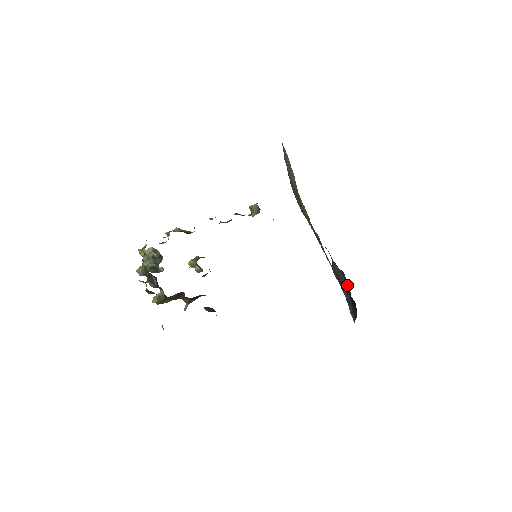
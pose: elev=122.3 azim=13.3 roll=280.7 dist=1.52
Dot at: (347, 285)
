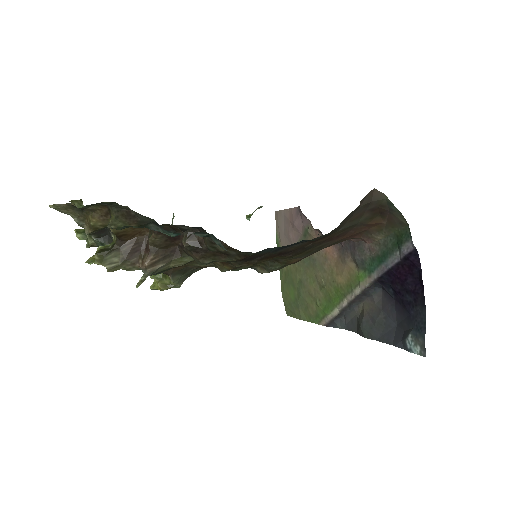
Dot at: (391, 320)
